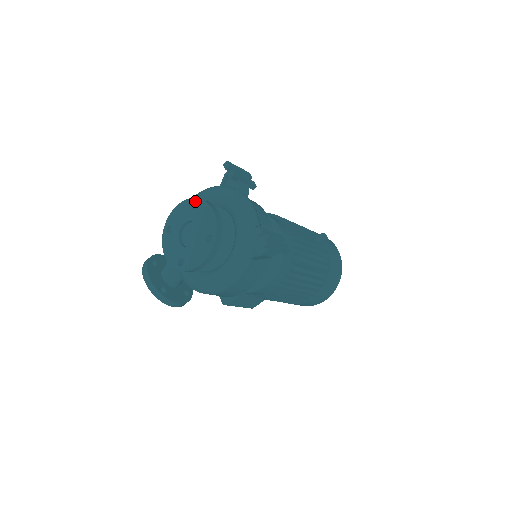
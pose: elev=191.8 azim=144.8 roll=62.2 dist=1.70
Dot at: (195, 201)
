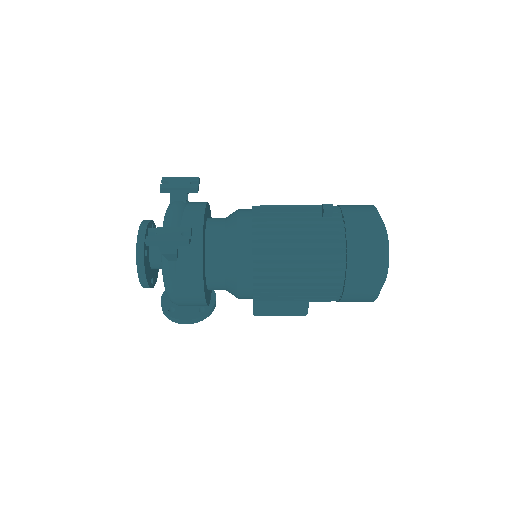
Dot at: occluded
